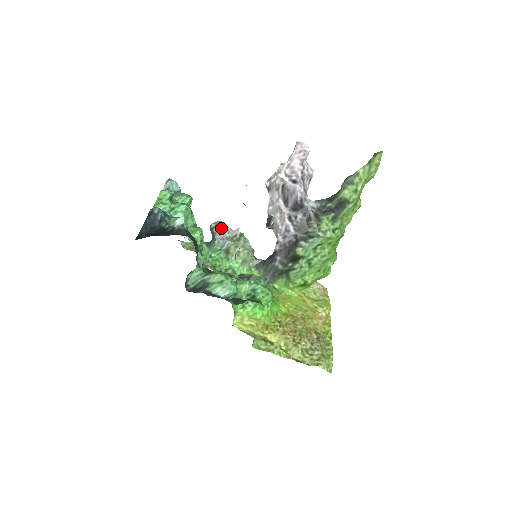
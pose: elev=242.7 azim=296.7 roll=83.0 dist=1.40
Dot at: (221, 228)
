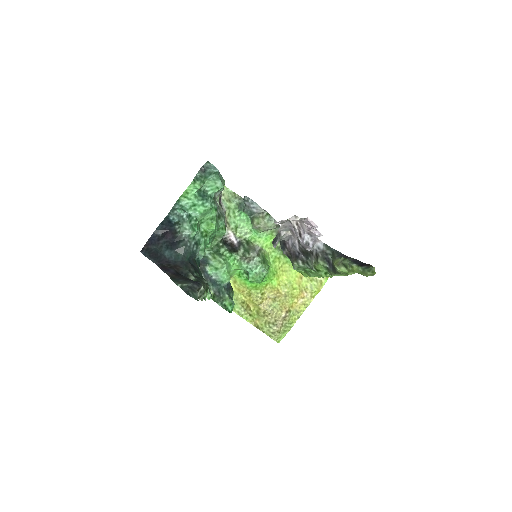
Dot at: (250, 205)
